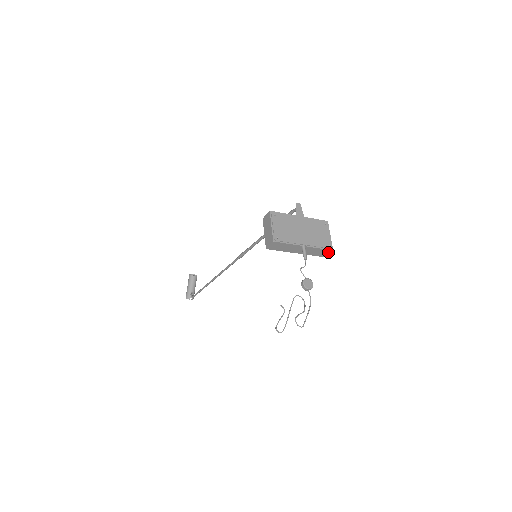
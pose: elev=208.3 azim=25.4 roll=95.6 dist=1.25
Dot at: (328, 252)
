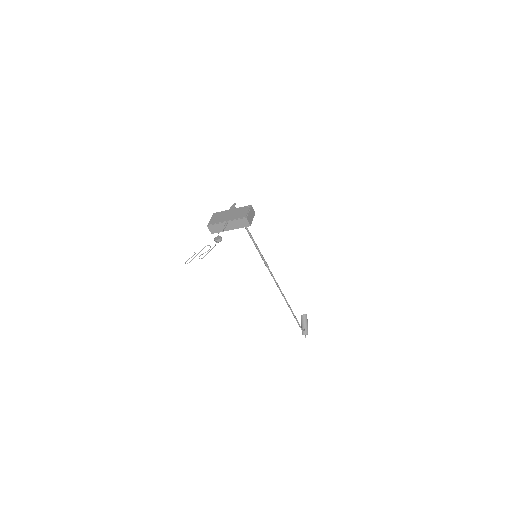
Dot at: (246, 221)
